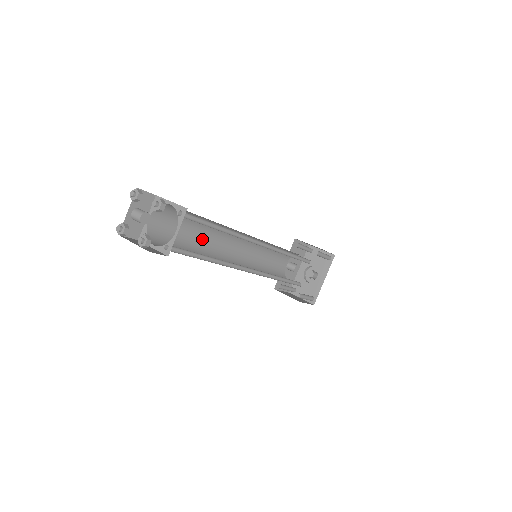
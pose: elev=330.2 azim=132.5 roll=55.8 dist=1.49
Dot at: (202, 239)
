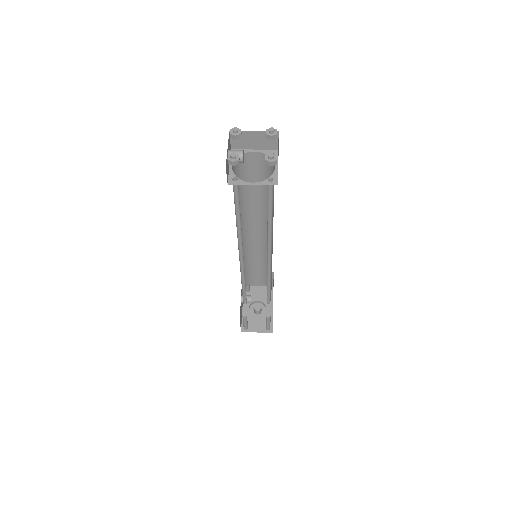
Dot at: occluded
